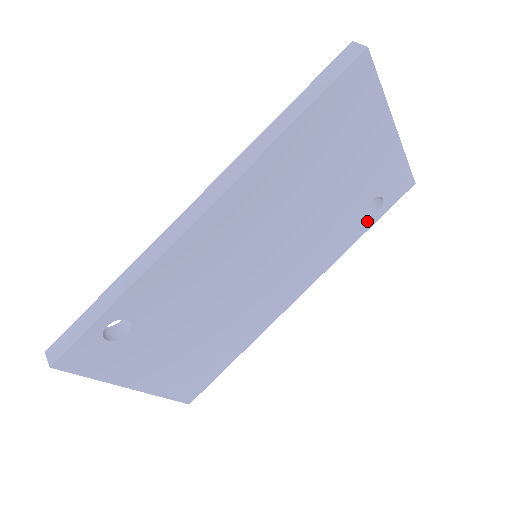
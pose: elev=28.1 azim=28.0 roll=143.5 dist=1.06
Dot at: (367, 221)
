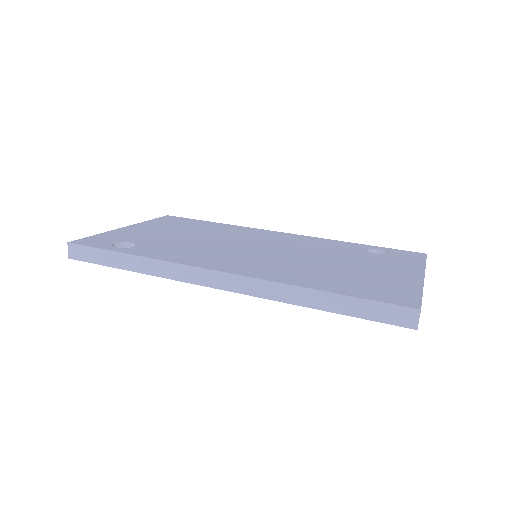
Dot at: occluded
